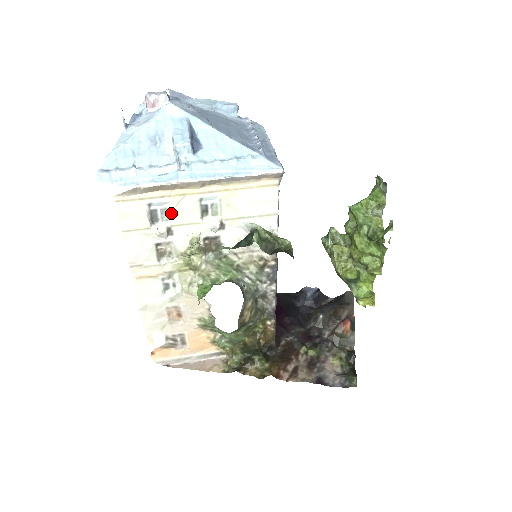
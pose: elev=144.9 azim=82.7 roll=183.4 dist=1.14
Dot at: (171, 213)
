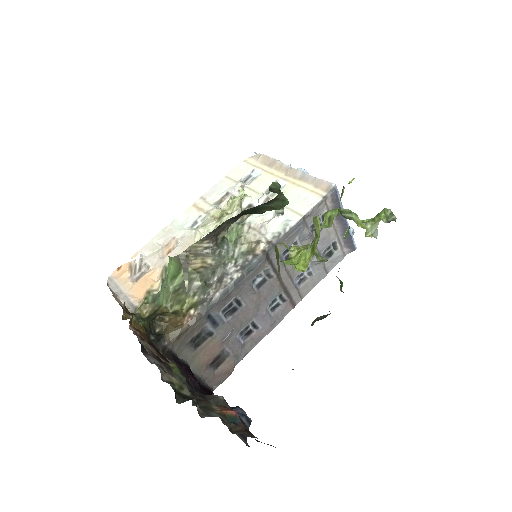
Dot at: (255, 180)
